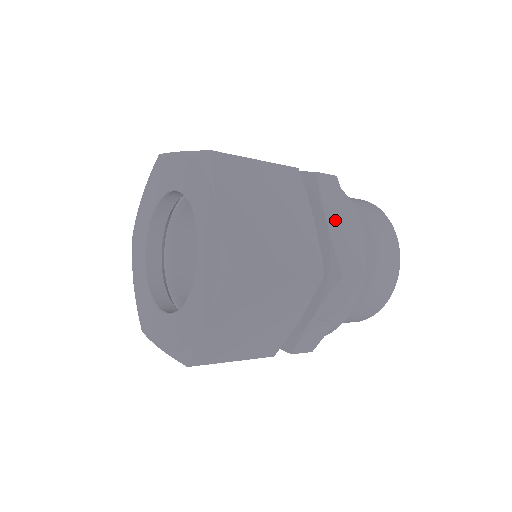
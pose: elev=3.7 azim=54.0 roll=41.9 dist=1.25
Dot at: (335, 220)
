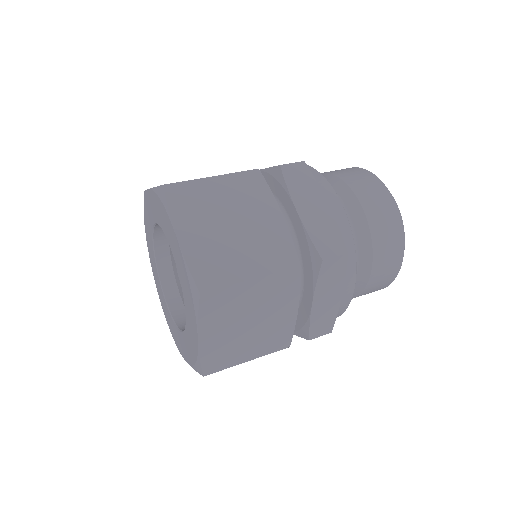
Dot at: (323, 299)
